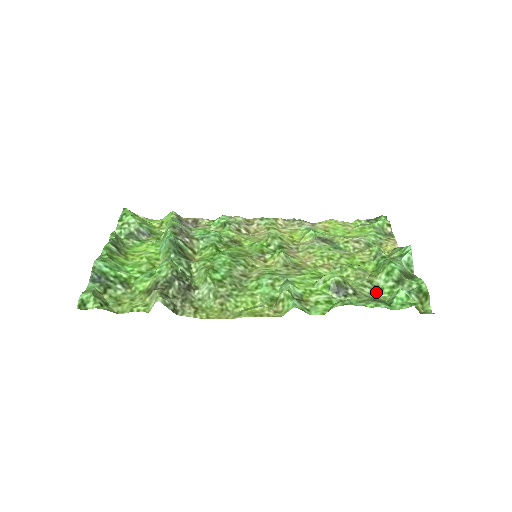
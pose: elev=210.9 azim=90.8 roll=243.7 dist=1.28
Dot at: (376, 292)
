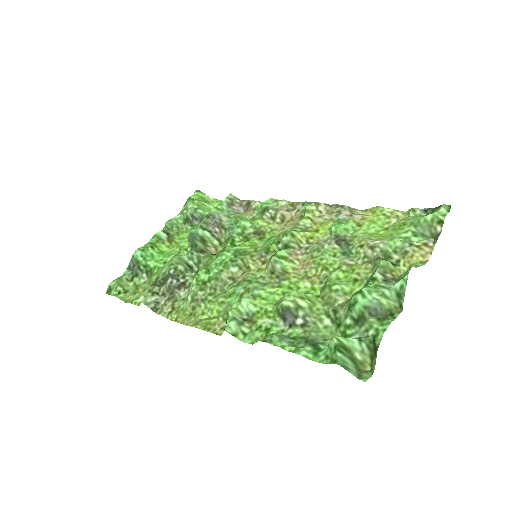
Dot at: (334, 327)
